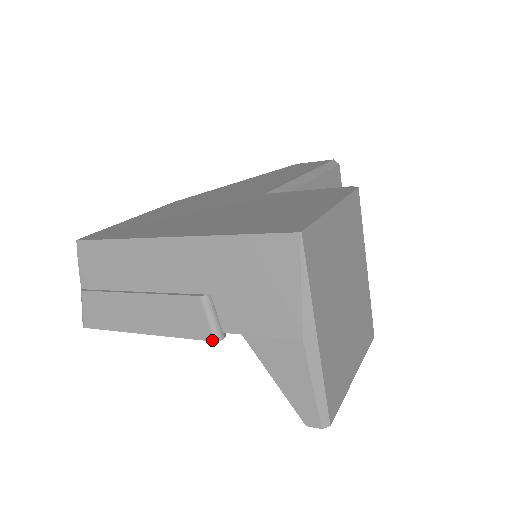
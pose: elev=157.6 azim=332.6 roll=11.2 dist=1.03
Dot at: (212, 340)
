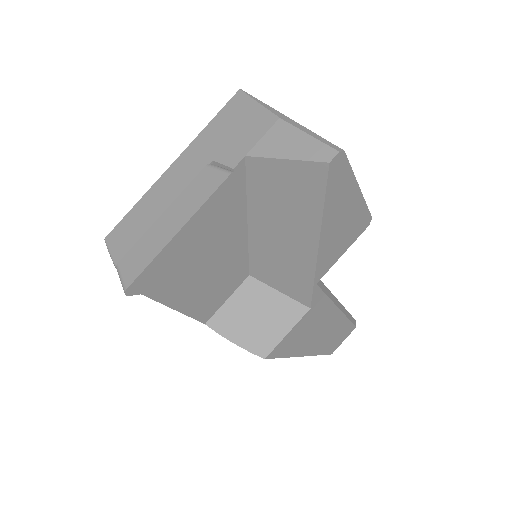
Dot at: (228, 175)
